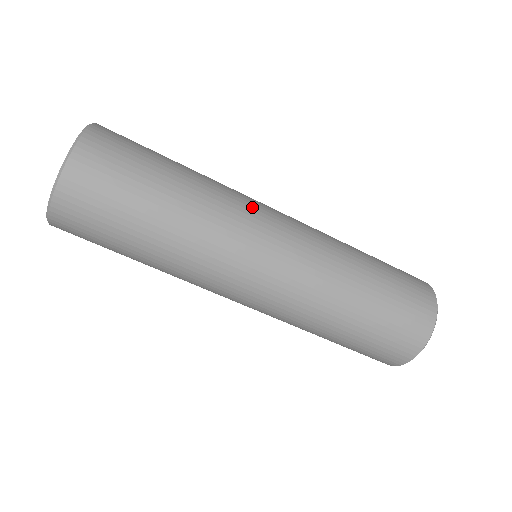
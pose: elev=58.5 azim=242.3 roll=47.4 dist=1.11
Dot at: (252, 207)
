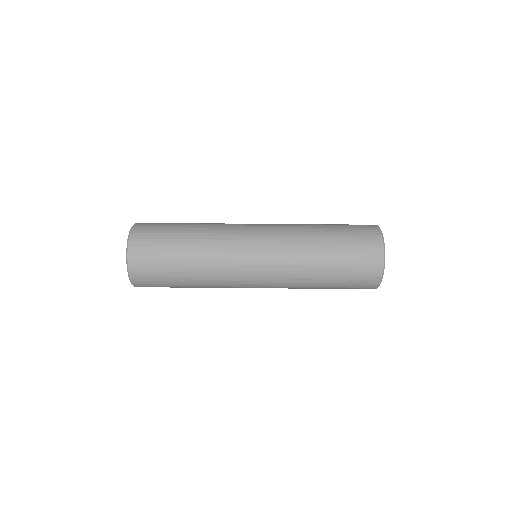
Dot at: (236, 228)
